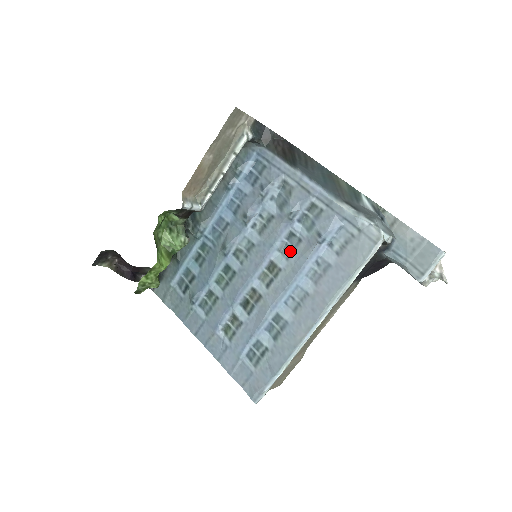
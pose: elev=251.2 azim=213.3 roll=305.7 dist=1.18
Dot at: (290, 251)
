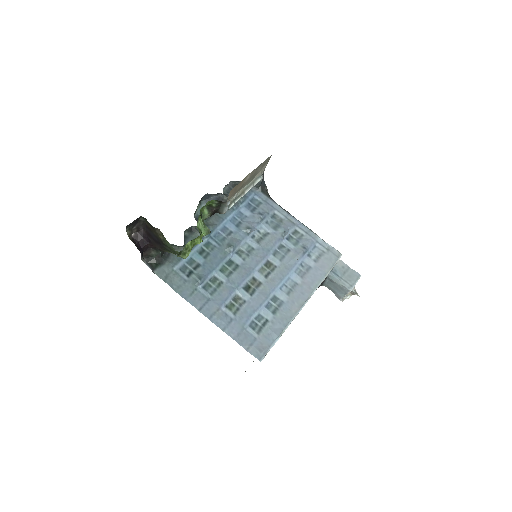
Dot at: (282, 256)
